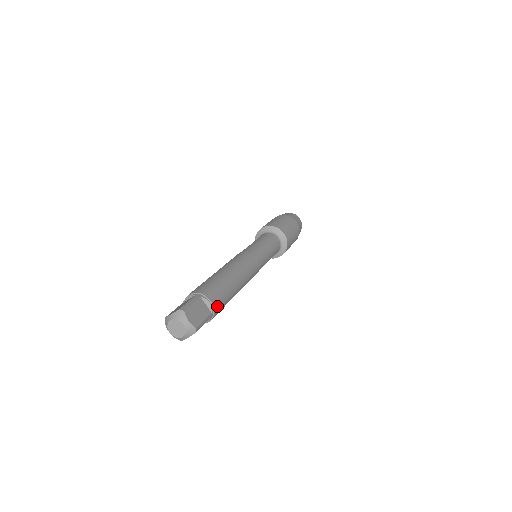
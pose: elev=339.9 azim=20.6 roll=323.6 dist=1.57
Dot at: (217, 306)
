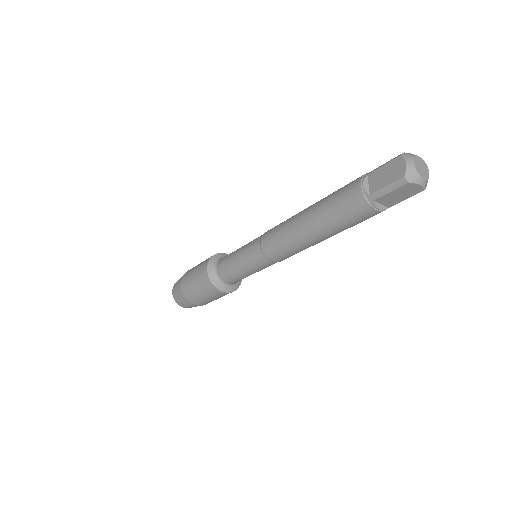
Dot at: occluded
